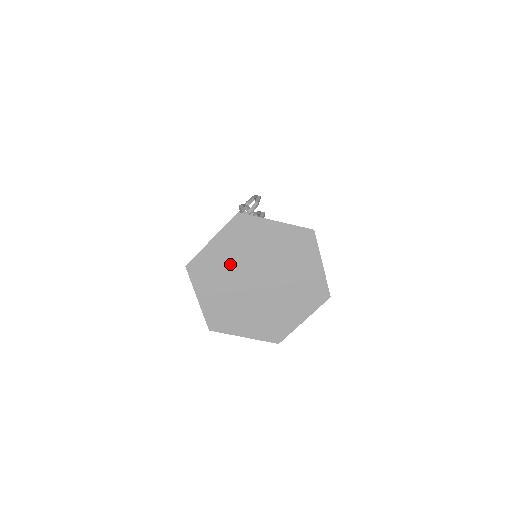
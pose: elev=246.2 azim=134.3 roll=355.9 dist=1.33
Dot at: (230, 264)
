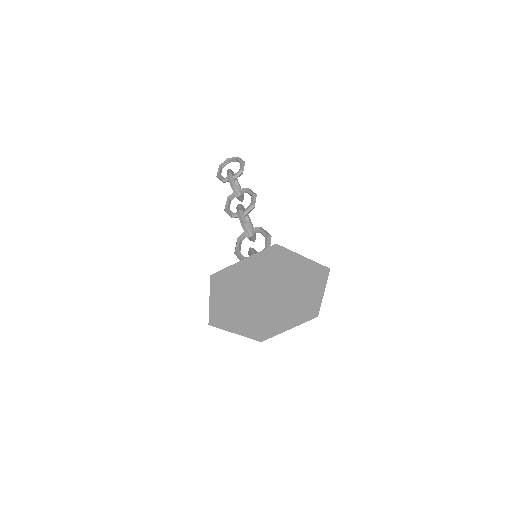
Dot at: (250, 280)
